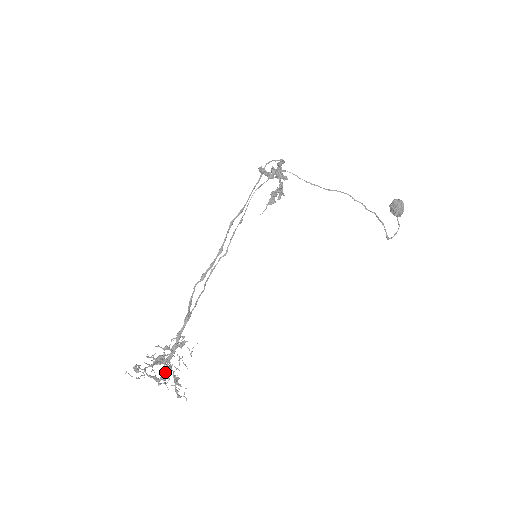
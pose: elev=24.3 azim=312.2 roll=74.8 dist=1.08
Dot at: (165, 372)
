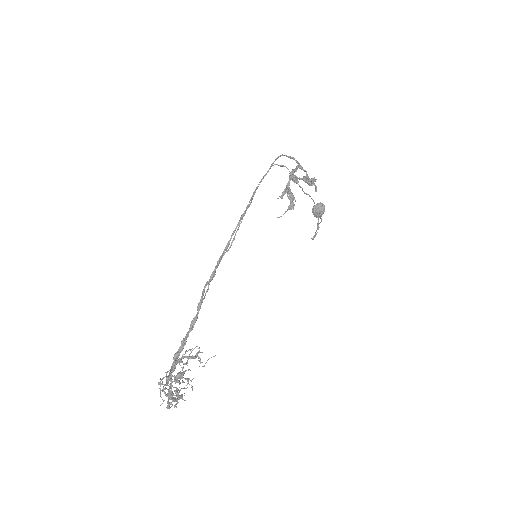
Dot at: occluded
